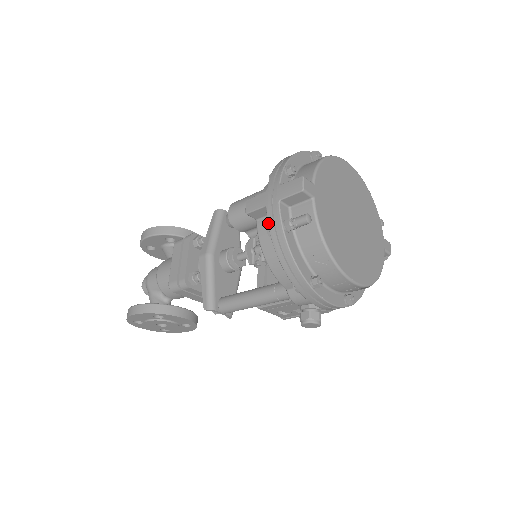
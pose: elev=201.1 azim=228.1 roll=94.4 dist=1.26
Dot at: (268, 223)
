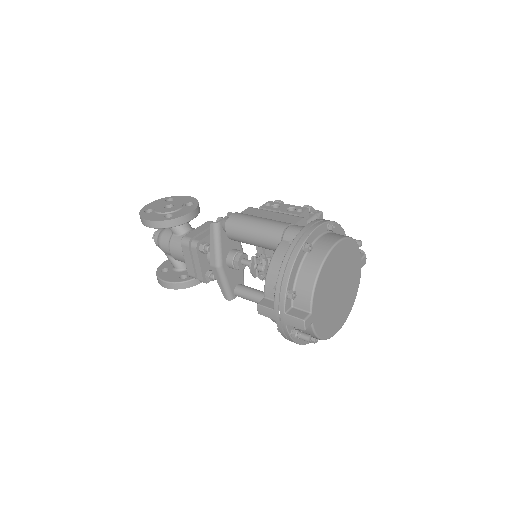
Dot at: (279, 330)
